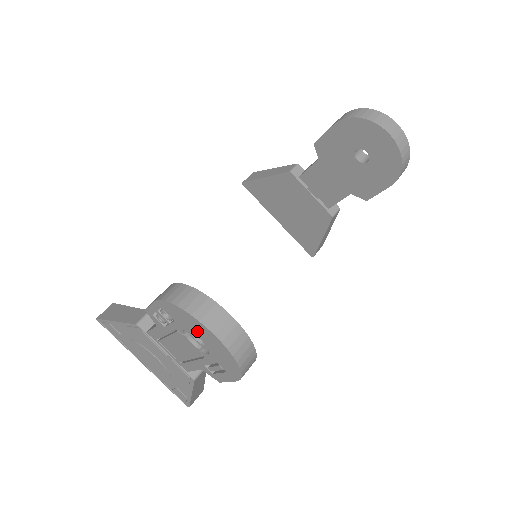
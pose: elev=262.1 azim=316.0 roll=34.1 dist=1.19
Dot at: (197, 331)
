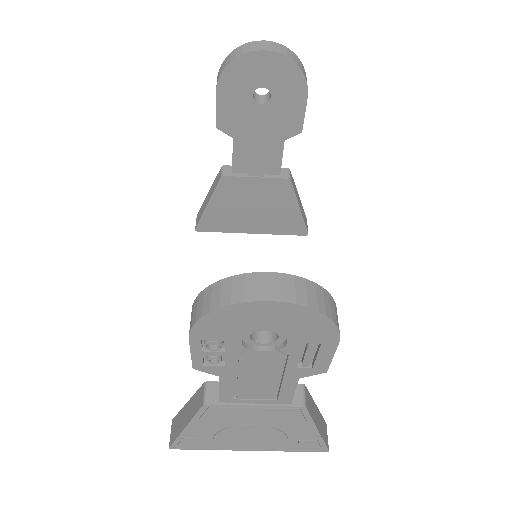
Dot at: (253, 322)
